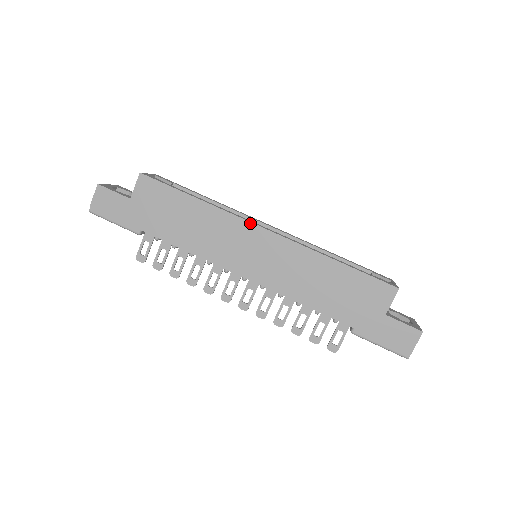
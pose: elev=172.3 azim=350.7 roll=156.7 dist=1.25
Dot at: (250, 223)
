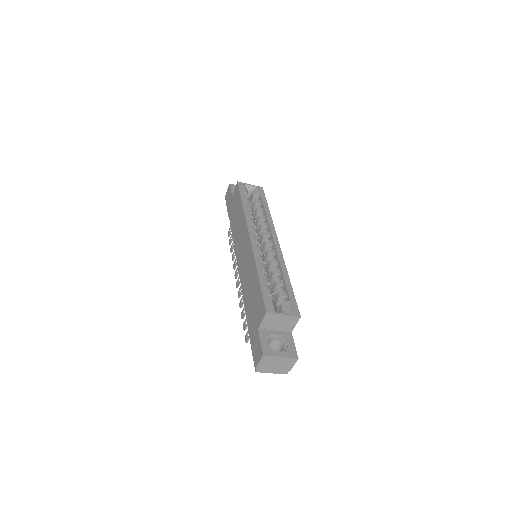
Dot at: (248, 229)
